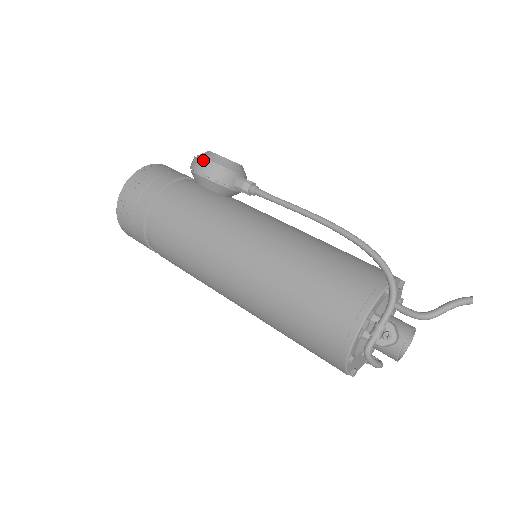
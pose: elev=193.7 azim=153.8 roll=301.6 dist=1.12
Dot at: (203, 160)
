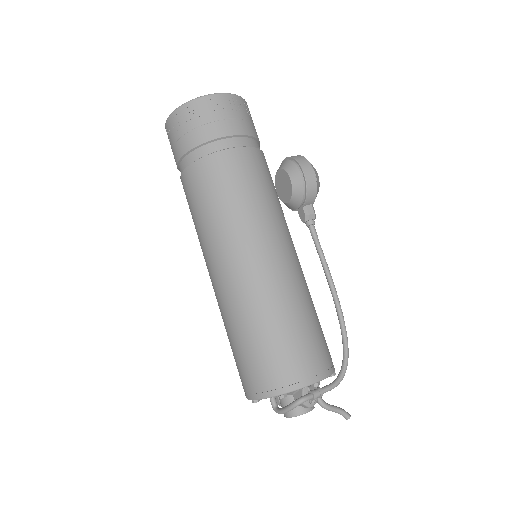
Dot at: (314, 170)
